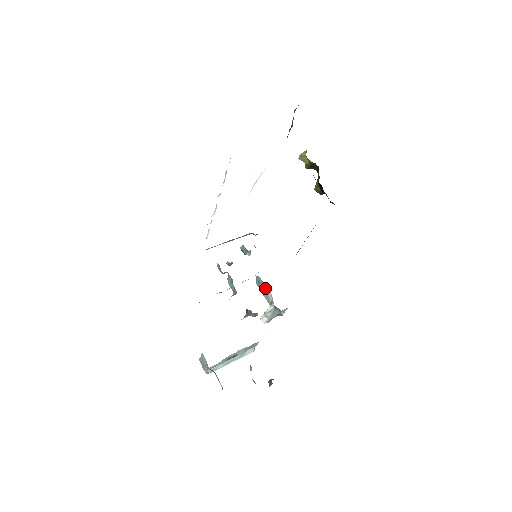
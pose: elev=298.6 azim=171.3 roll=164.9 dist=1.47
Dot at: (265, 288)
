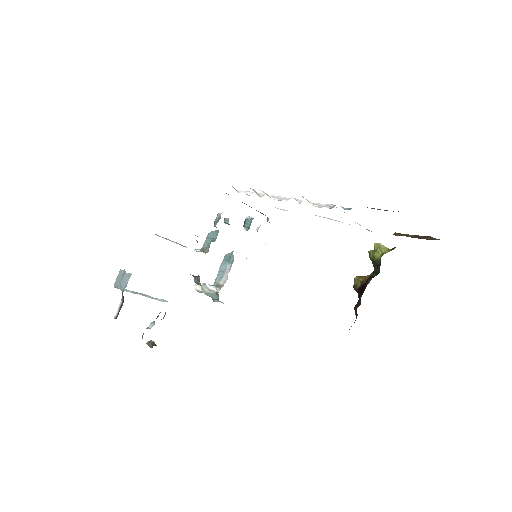
Dot at: (228, 270)
